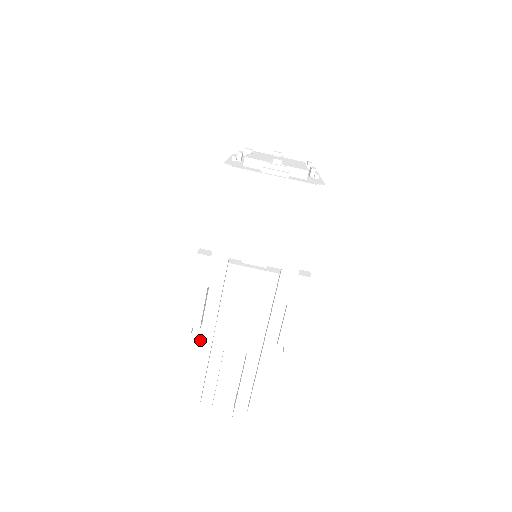
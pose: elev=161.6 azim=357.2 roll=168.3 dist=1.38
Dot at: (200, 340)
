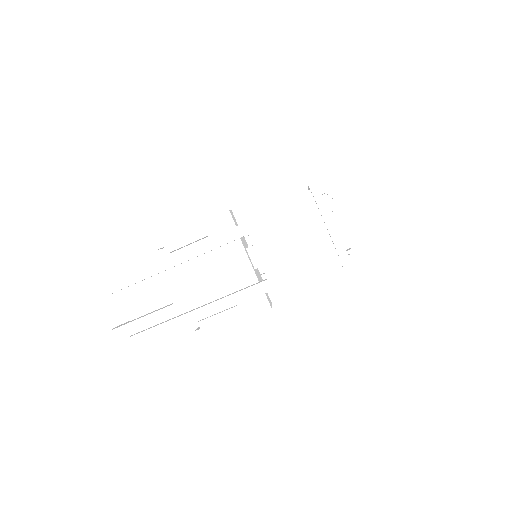
Dot at: (165, 258)
